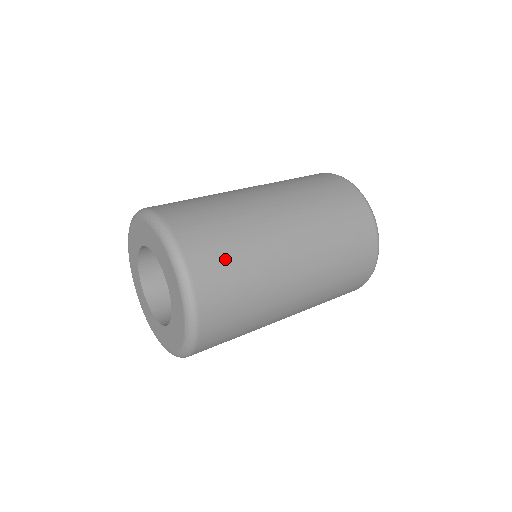
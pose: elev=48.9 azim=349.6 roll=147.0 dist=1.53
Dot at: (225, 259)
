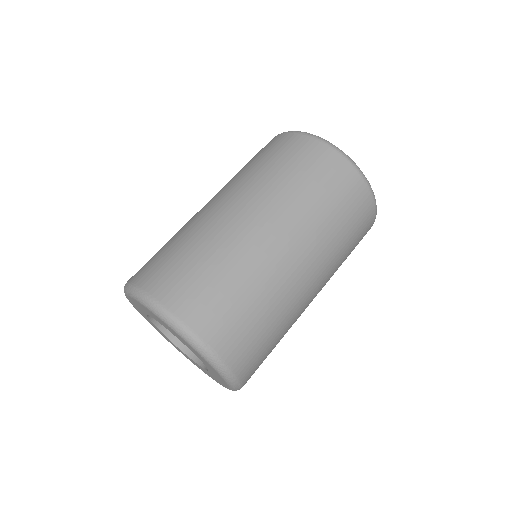
Dot at: (265, 349)
